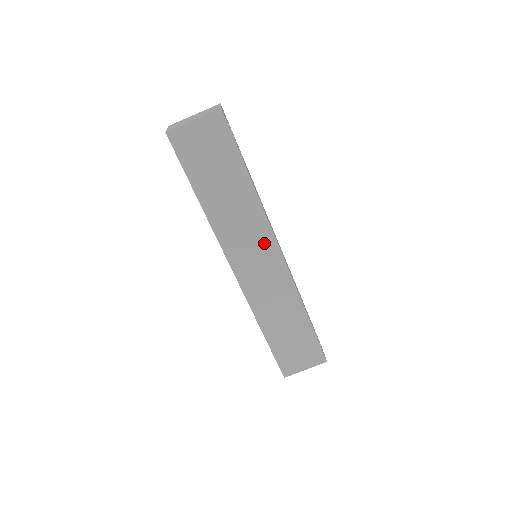
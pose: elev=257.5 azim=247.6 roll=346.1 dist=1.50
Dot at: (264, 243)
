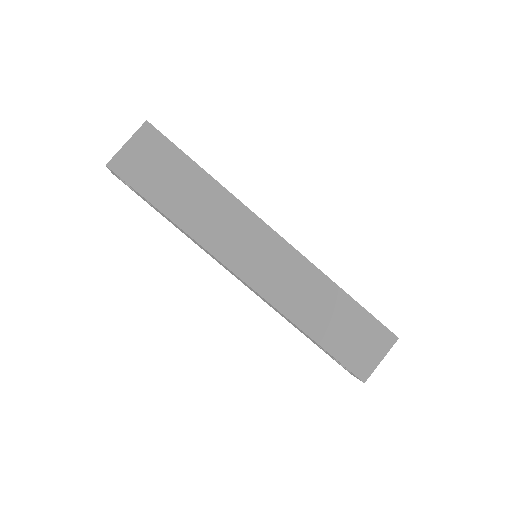
Dot at: (254, 231)
